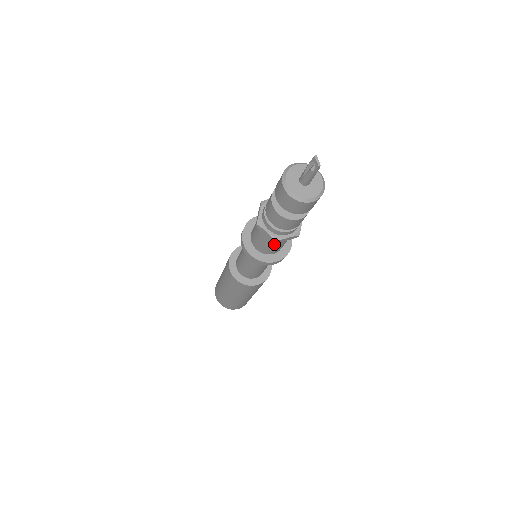
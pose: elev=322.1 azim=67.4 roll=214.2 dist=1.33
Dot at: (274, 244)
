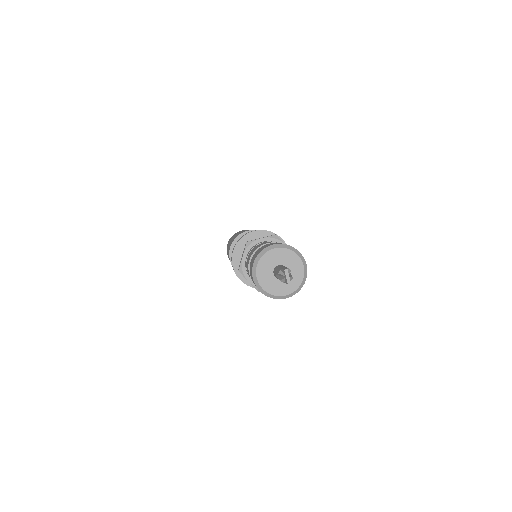
Dot at: occluded
